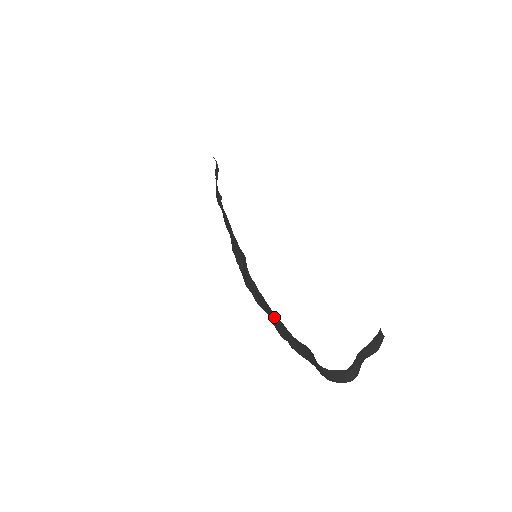
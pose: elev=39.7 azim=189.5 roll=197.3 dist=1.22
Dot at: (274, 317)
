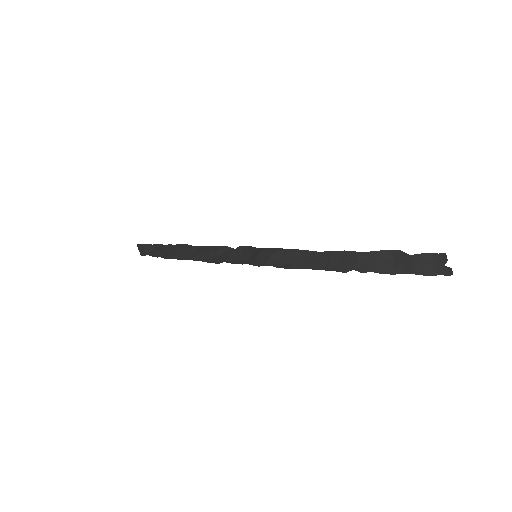
Dot at: (324, 257)
